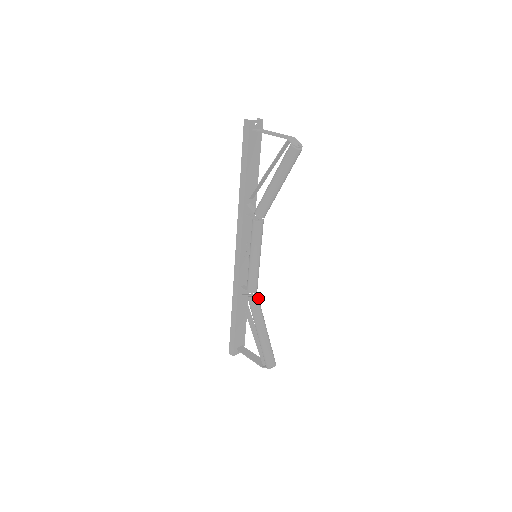
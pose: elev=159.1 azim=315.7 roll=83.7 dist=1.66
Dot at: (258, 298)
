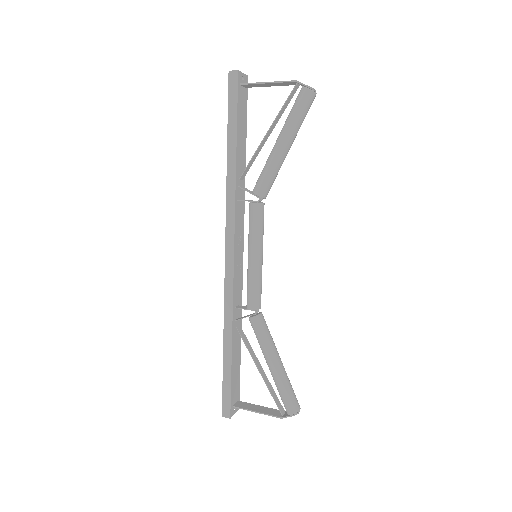
Dot at: (263, 317)
